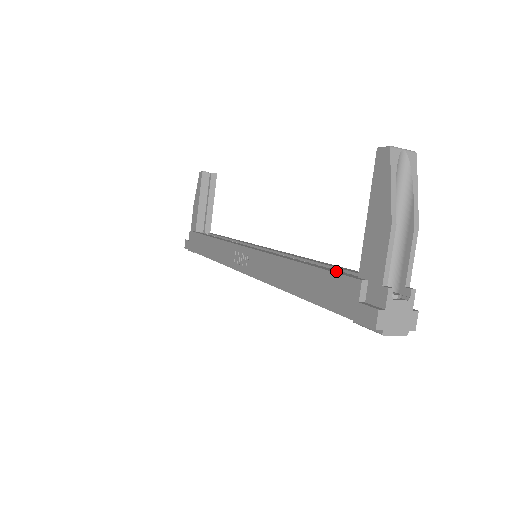
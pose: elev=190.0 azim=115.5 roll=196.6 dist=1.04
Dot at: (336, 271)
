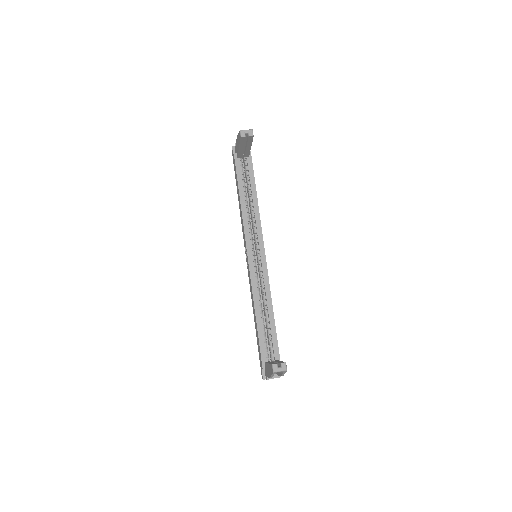
Dot at: (263, 347)
